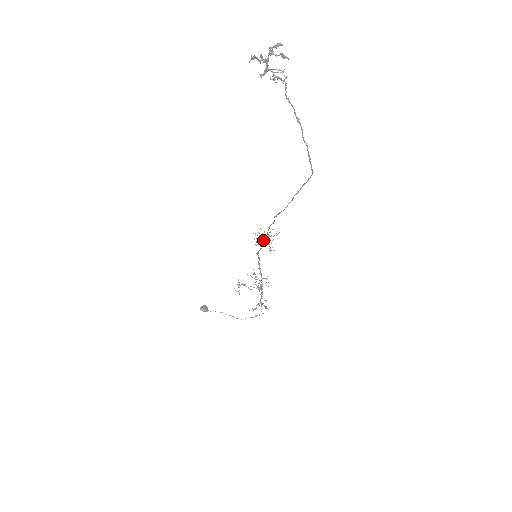
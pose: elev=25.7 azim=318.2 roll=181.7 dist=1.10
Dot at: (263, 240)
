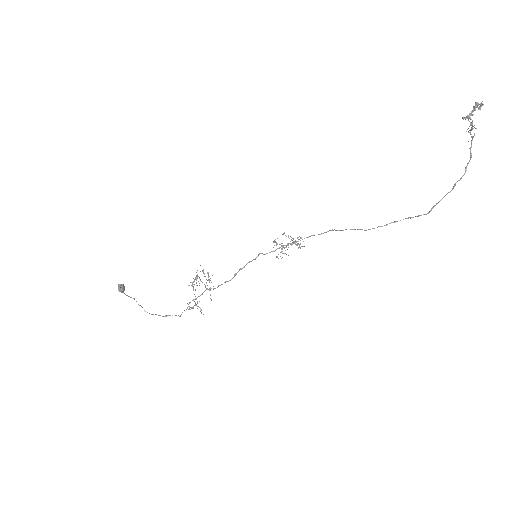
Dot at: occluded
